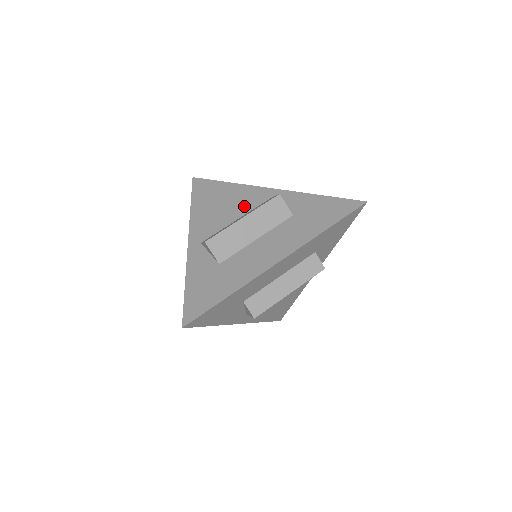
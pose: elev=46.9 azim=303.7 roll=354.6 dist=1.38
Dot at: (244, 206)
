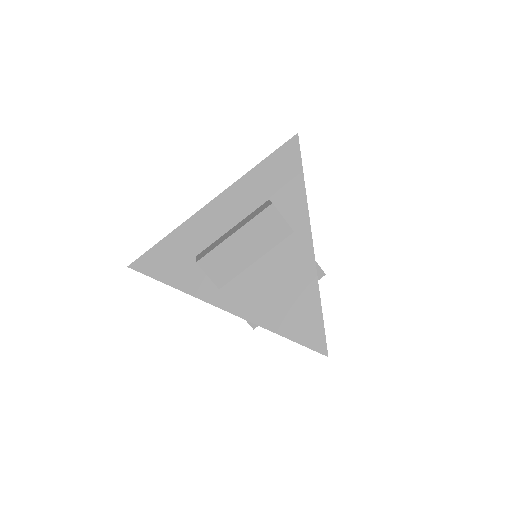
Dot at: occluded
